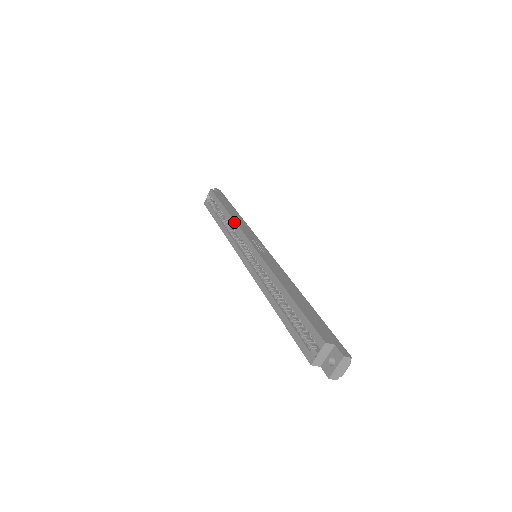
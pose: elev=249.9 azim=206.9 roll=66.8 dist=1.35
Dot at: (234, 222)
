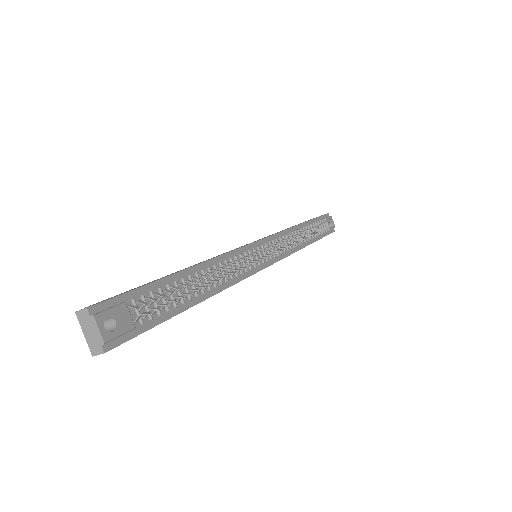
Dot at: occluded
